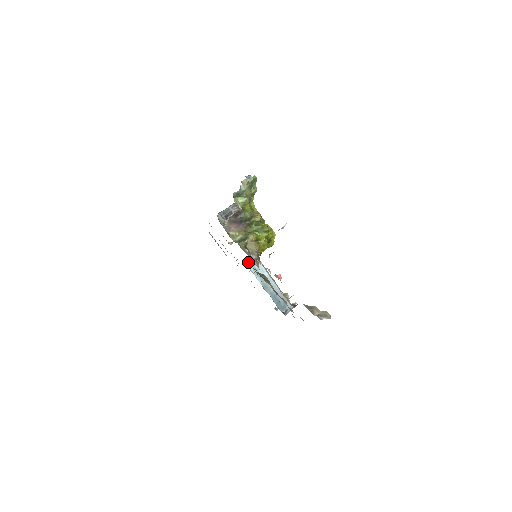
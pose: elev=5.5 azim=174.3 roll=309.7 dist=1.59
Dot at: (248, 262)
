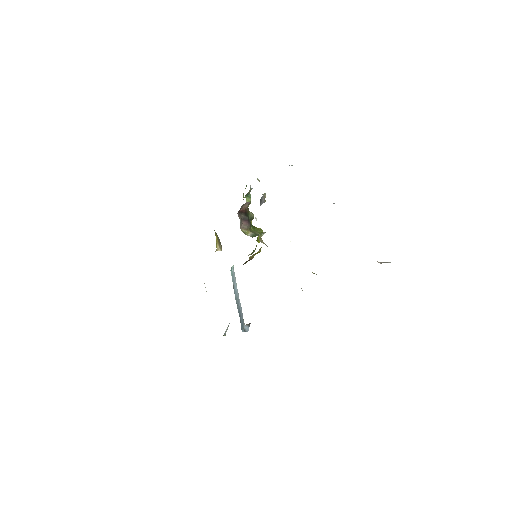
Dot at: occluded
